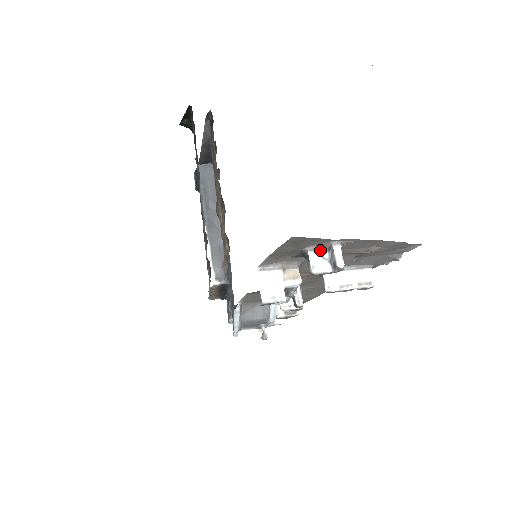
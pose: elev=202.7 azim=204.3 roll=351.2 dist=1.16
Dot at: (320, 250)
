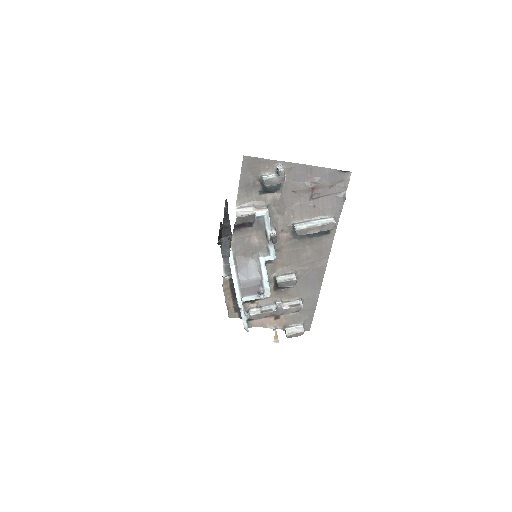
Dot at: (271, 175)
